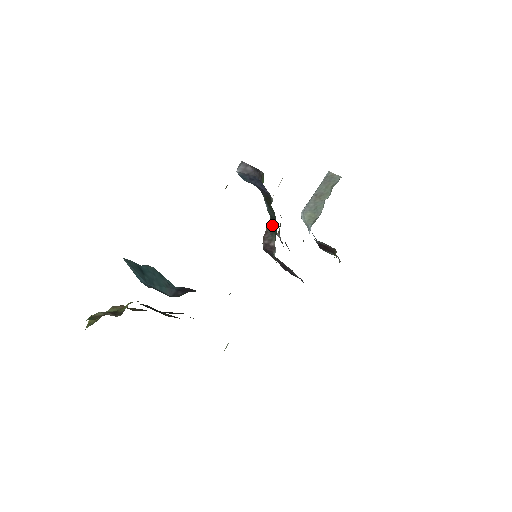
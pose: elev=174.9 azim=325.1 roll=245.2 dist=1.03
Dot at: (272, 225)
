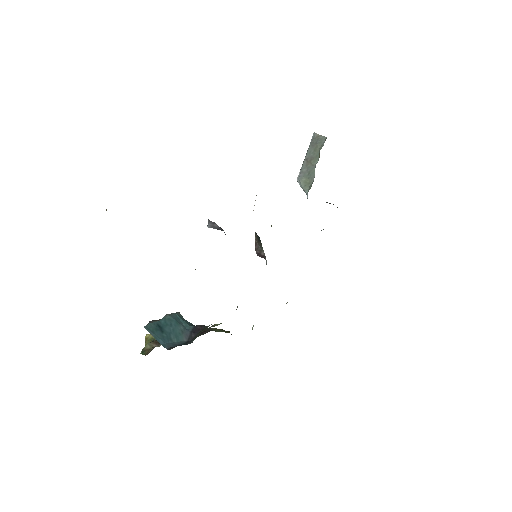
Dot at: (258, 238)
